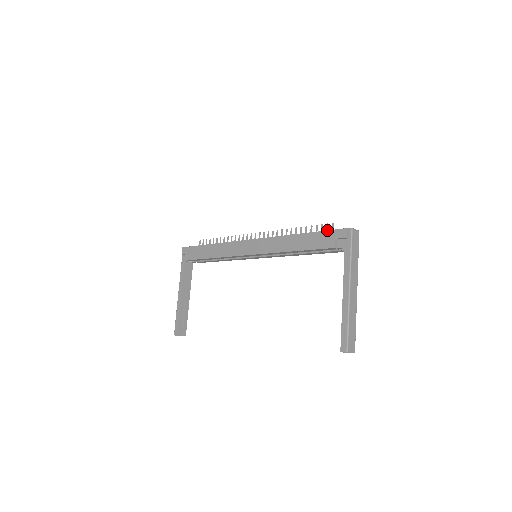
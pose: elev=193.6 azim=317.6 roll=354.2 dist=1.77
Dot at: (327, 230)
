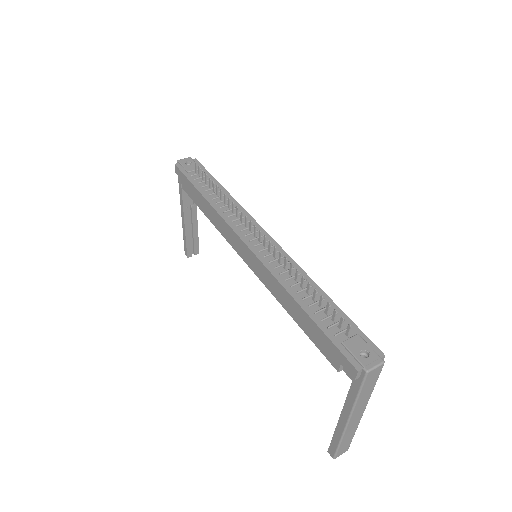
Dot at: (333, 343)
